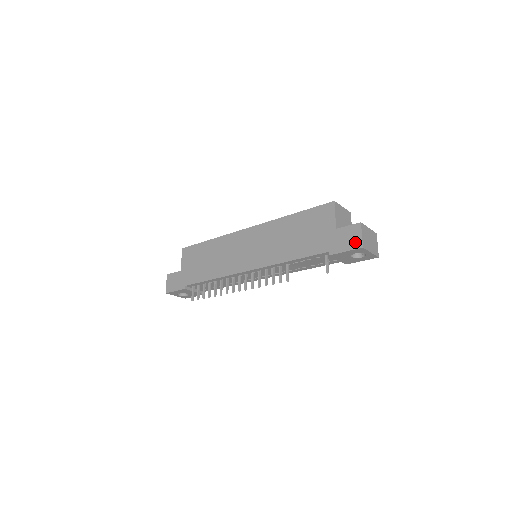
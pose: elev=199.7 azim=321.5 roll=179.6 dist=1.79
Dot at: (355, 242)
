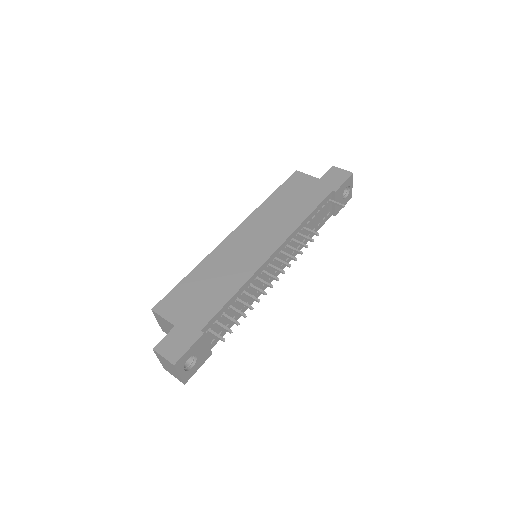
Dot at: (344, 174)
